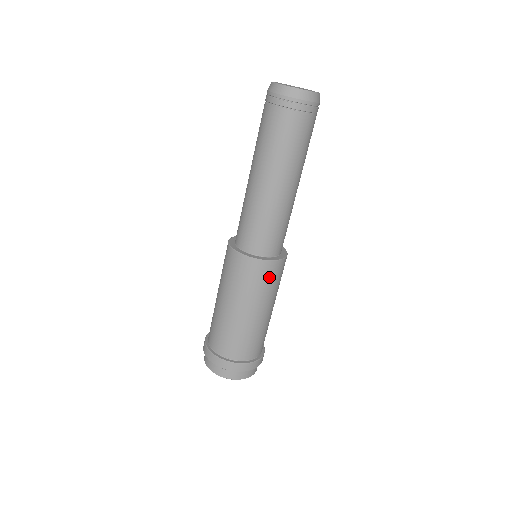
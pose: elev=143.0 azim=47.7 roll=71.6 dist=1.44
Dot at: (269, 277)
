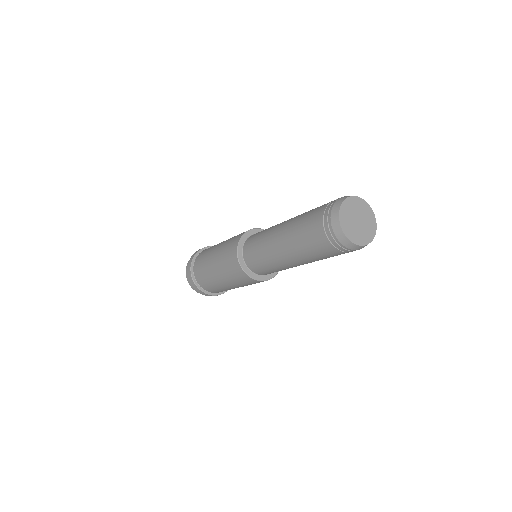
Dot at: (248, 282)
